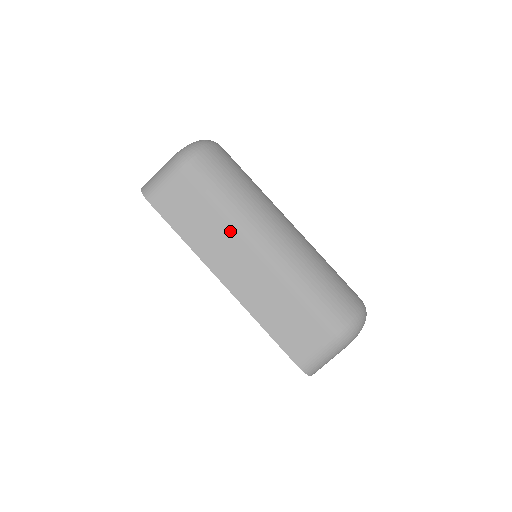
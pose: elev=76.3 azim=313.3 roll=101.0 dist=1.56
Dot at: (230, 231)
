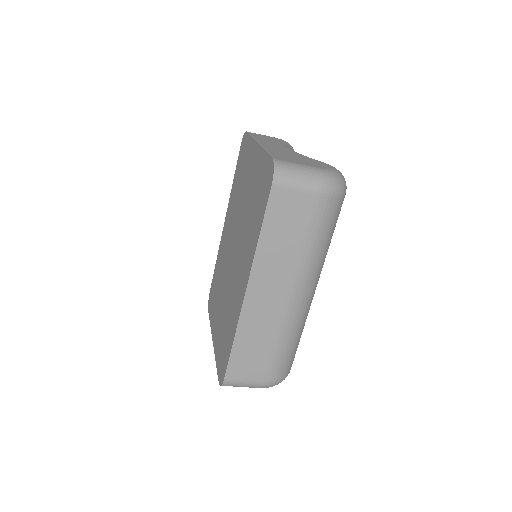
Dot at: (293, 267)
